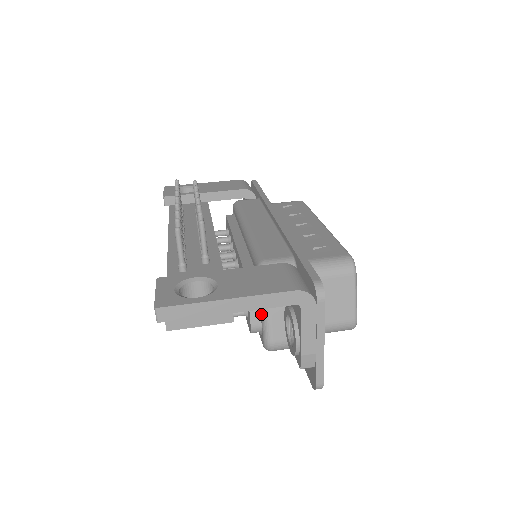
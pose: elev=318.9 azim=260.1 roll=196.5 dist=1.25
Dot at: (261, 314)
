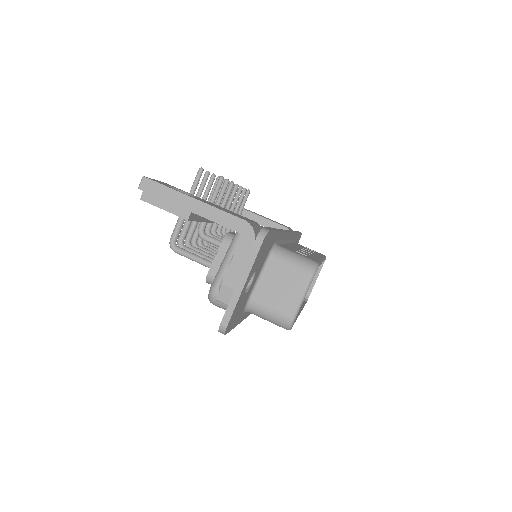
Dot at: (221, 264)
